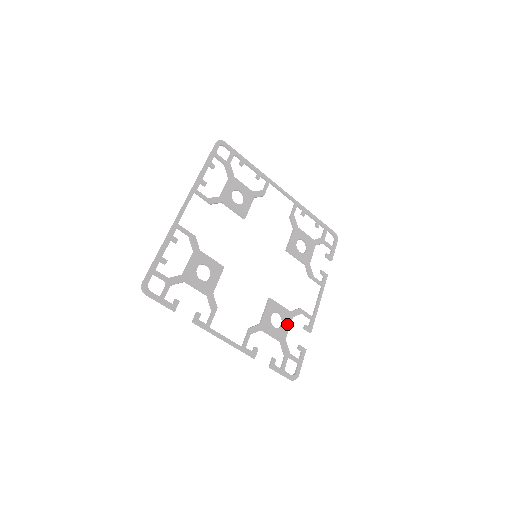
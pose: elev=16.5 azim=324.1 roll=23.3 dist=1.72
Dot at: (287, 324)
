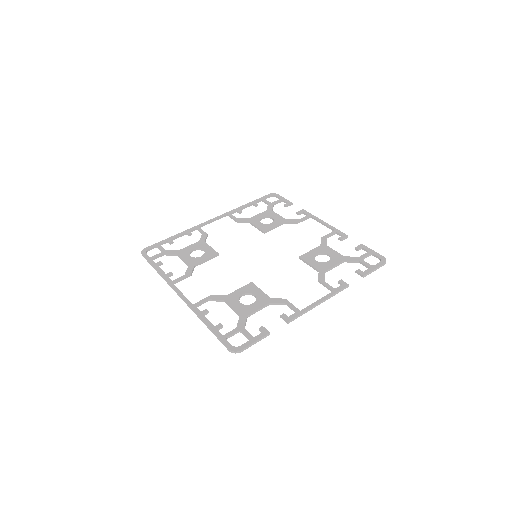
Dot at: (330, 251)
